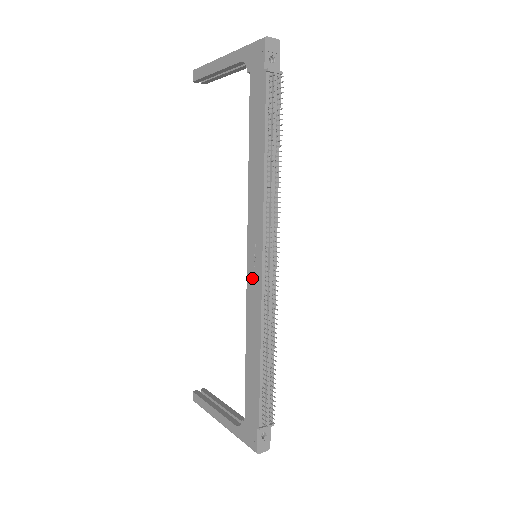
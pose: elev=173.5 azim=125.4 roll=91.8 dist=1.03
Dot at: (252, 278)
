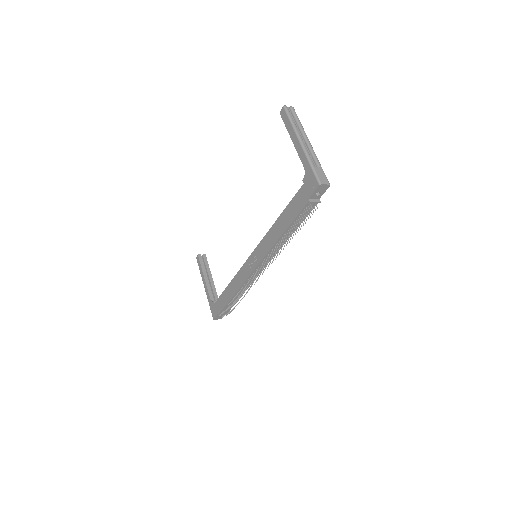
Dot at: (247, 266)
